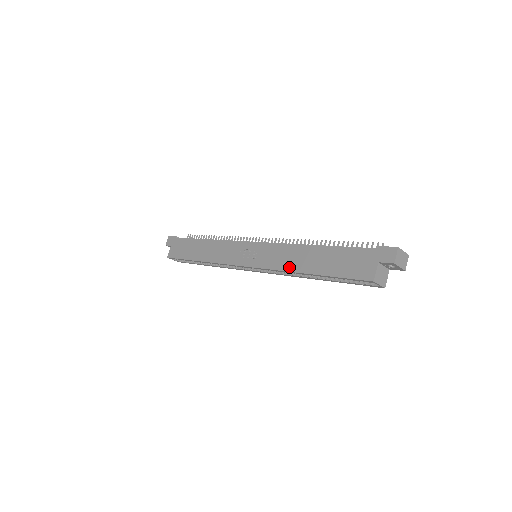
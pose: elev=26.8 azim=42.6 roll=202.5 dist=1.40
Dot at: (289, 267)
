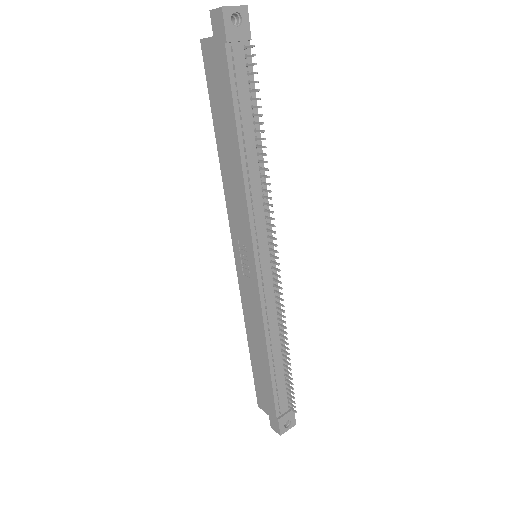
Dot at: (247, 324)
